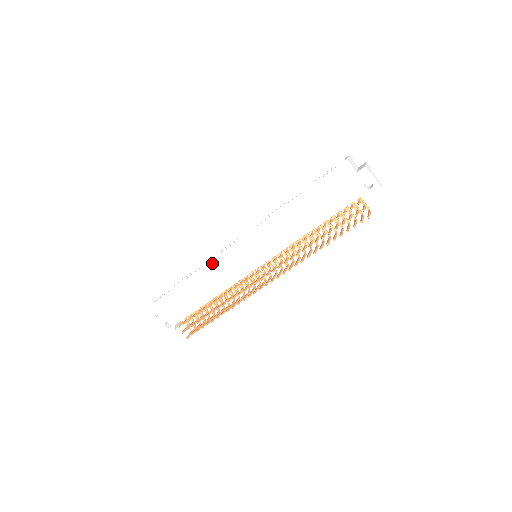
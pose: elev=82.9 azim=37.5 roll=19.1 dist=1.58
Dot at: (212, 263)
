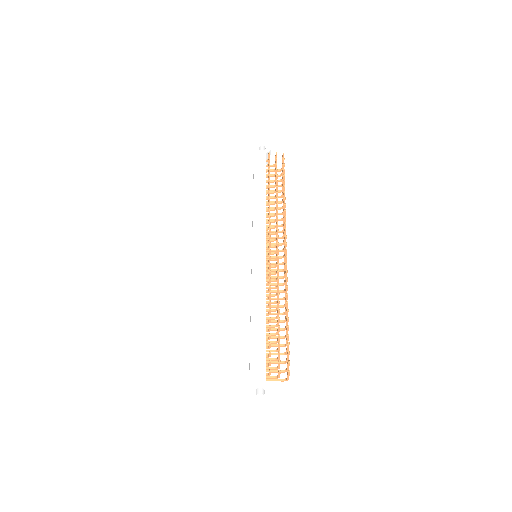
Dot at: (231, 282)
